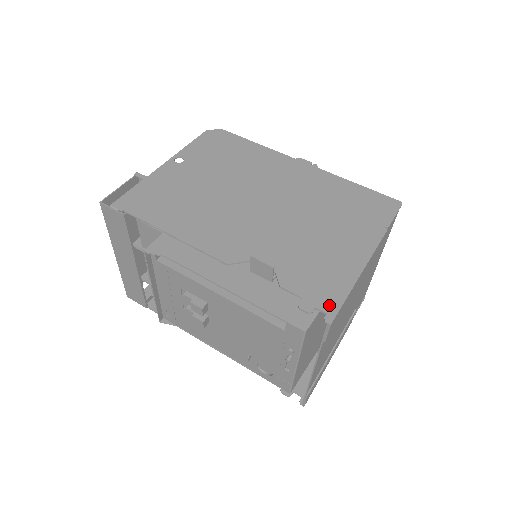
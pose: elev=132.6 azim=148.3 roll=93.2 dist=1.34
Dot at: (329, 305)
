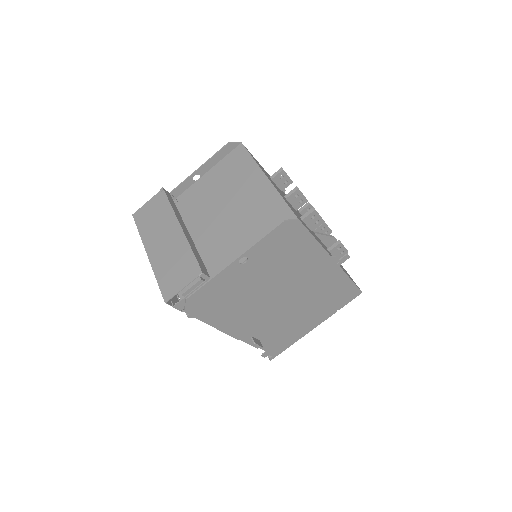
Dot at: (276, 353)
